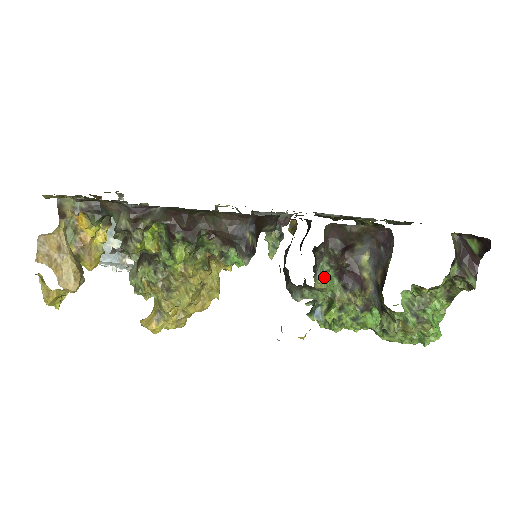
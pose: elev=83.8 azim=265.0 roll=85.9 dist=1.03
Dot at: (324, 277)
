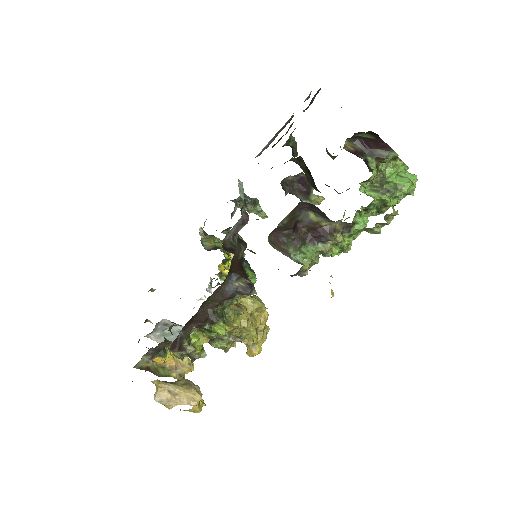
Dot at: (303, 258)
